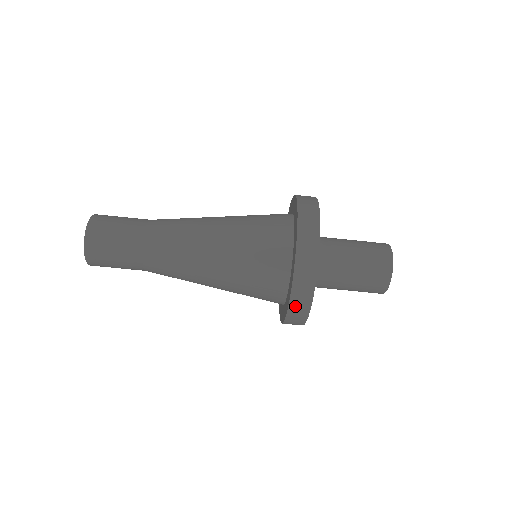
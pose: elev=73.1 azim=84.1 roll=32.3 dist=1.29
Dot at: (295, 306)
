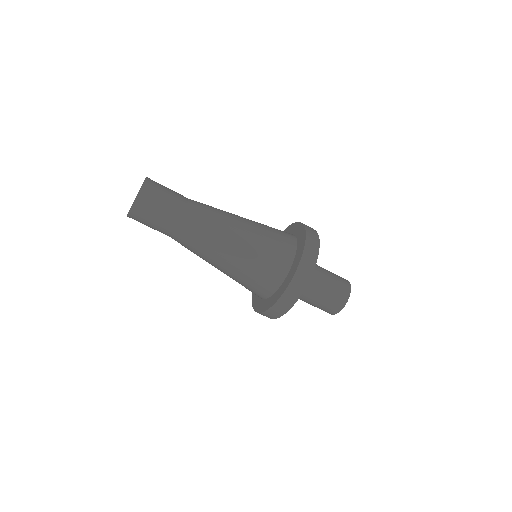
Dot at: (270, 313)
